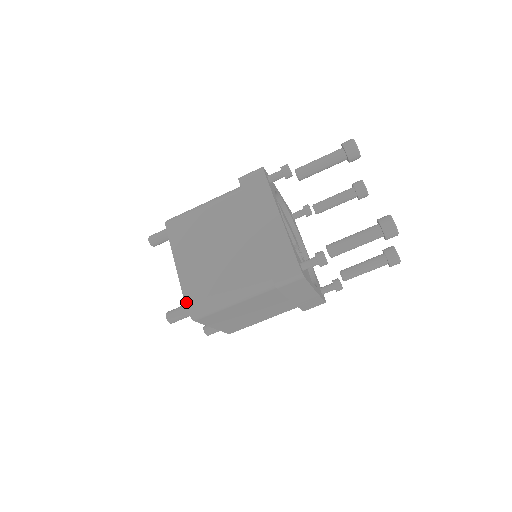
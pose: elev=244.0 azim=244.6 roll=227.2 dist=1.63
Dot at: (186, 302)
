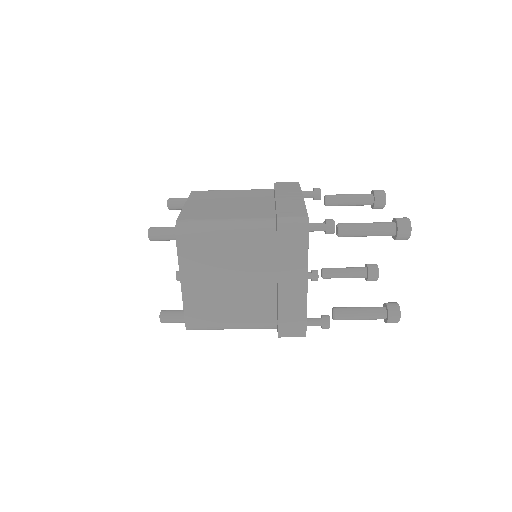
Dot at: (186, 321)
